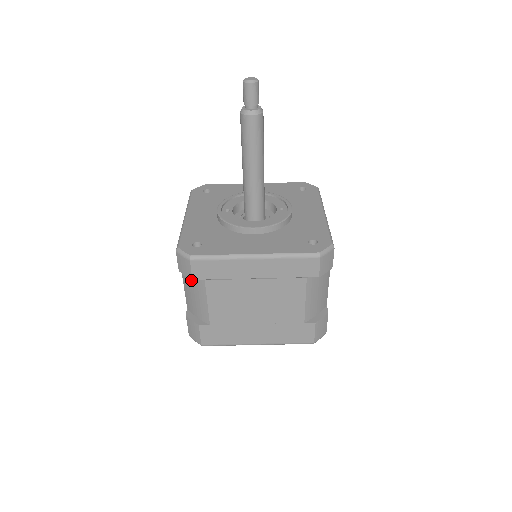
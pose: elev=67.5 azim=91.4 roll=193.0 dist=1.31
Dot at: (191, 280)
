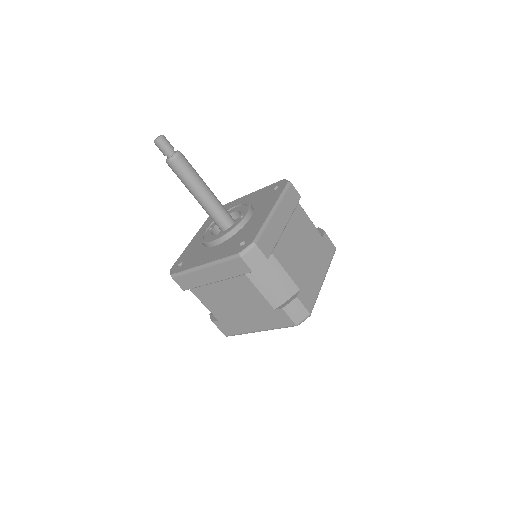
Dot at: occluded
